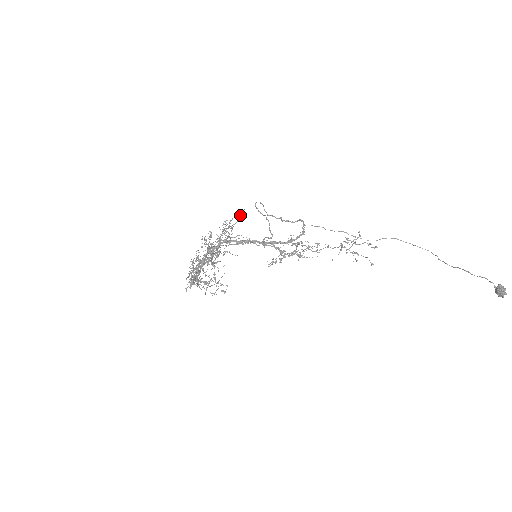
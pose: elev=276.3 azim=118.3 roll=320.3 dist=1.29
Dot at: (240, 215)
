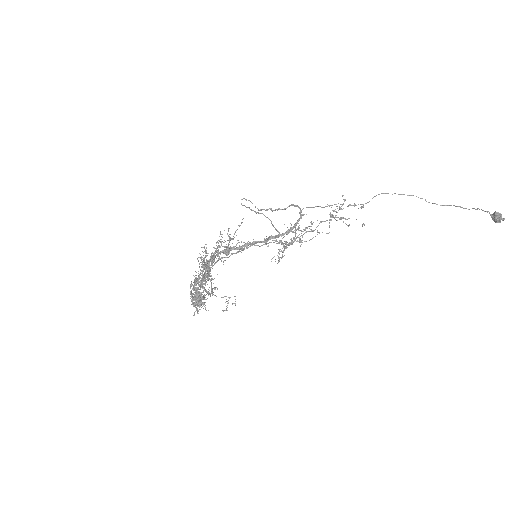
Dot at: occluded
